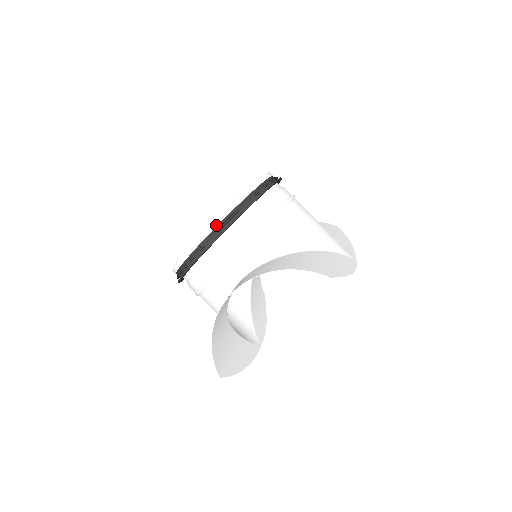
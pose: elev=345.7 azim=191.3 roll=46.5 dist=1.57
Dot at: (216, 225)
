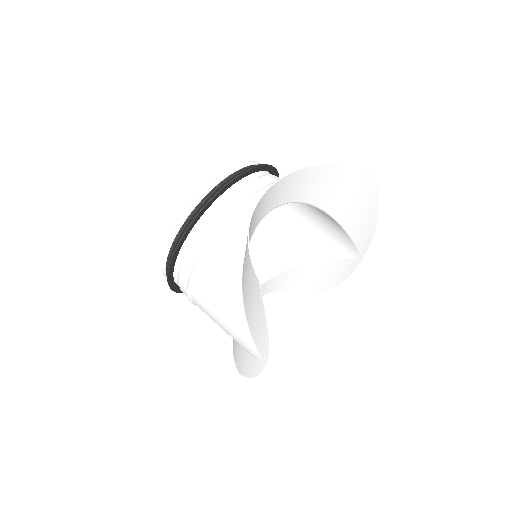
Dot at: (236, 170)
